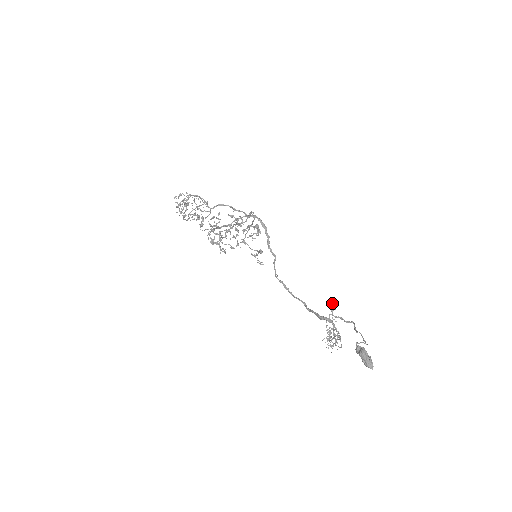
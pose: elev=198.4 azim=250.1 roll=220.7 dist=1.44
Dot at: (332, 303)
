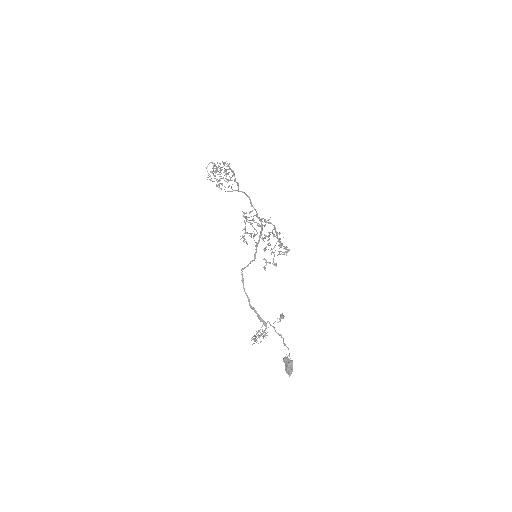
Dot at: (281, 318)
